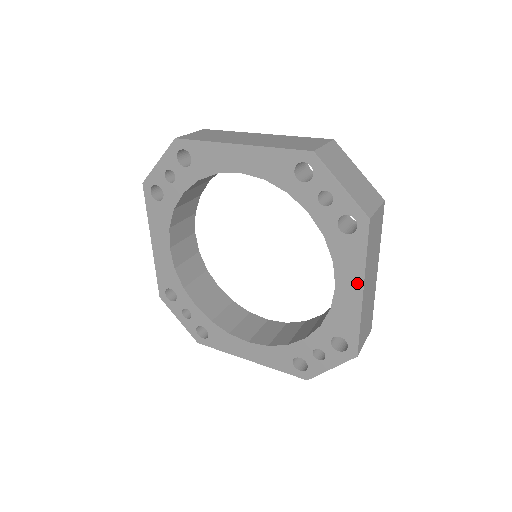
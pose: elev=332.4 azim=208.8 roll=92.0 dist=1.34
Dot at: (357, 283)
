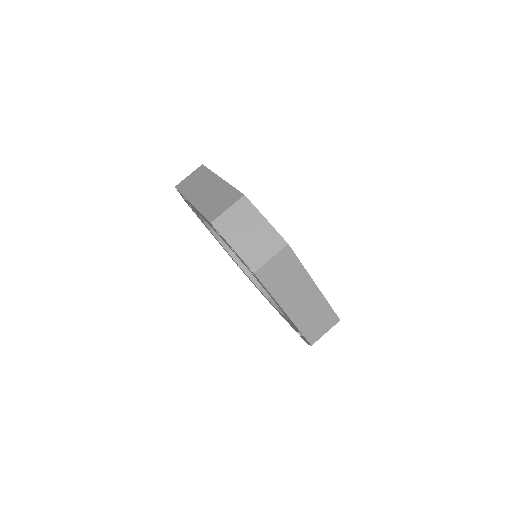
Dot at: occluded
